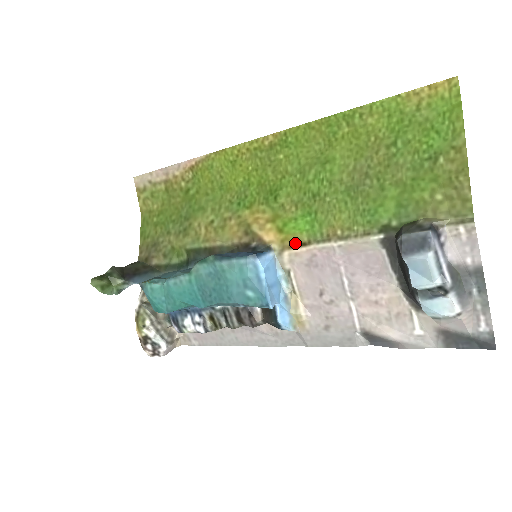
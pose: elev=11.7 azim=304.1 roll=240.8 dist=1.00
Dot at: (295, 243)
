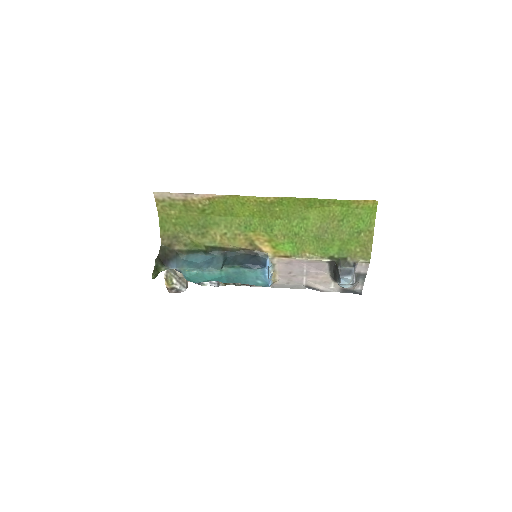
Dot at: (282, 255)
